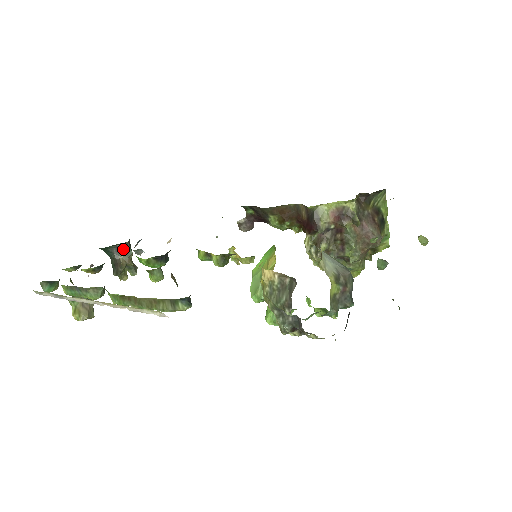
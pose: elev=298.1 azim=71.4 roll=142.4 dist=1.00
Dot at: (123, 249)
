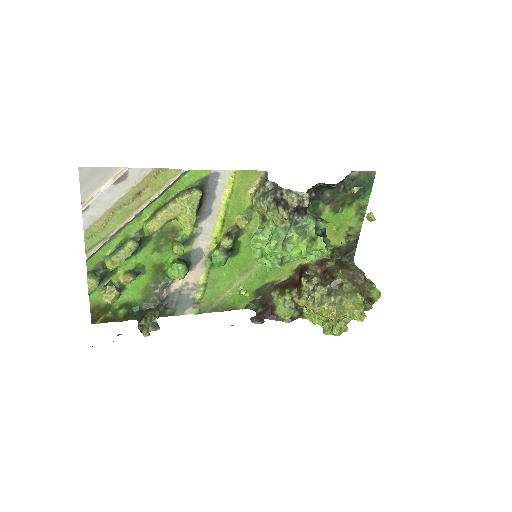
Dot at: (152, 310)
